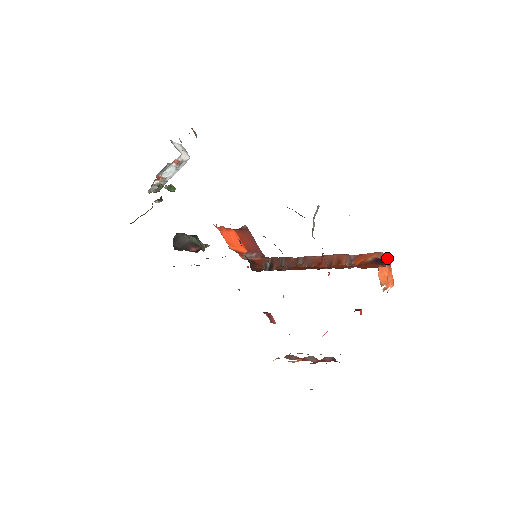
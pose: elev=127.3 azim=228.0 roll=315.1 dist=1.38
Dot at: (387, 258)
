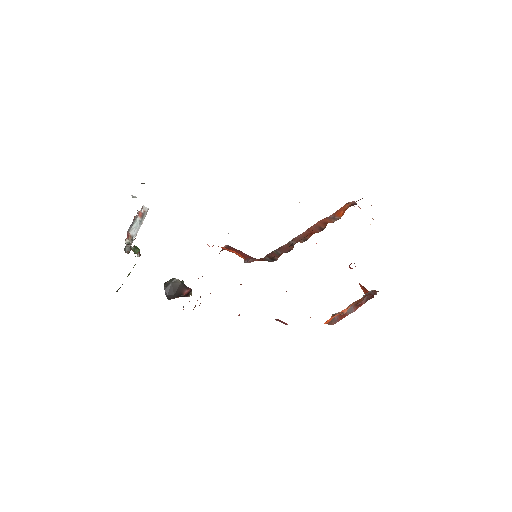
Dot at: (356, 203)
